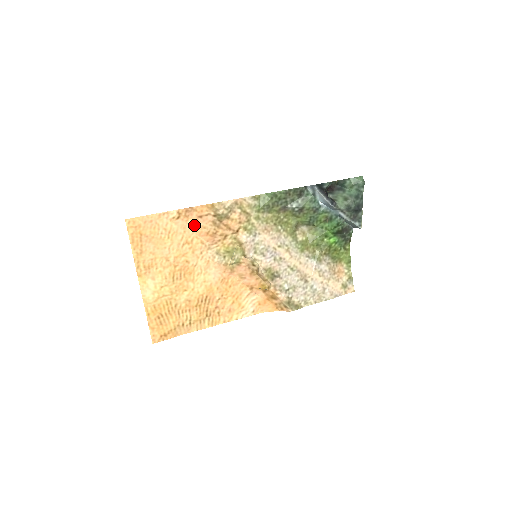
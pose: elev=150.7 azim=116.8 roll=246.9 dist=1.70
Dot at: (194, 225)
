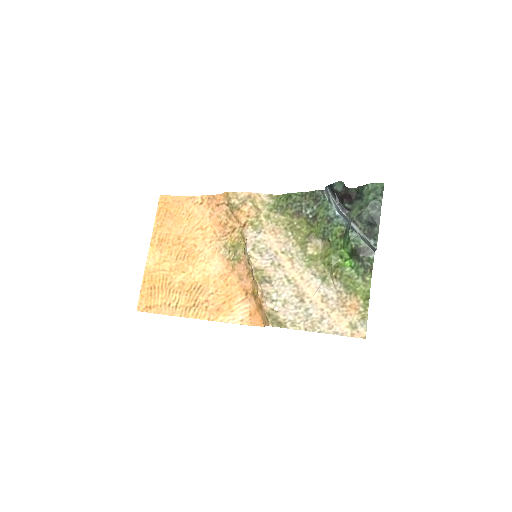
Dot at: (212, 213)
